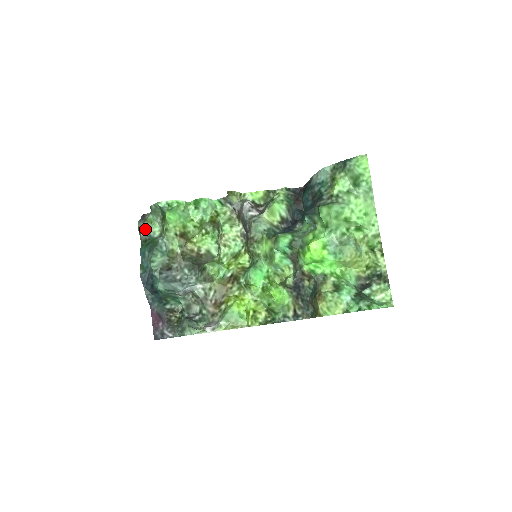
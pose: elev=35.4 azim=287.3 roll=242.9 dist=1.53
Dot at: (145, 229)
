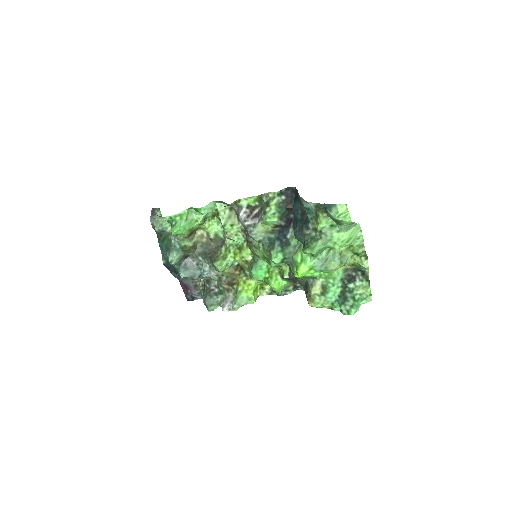
Dot at: (158, 225)
